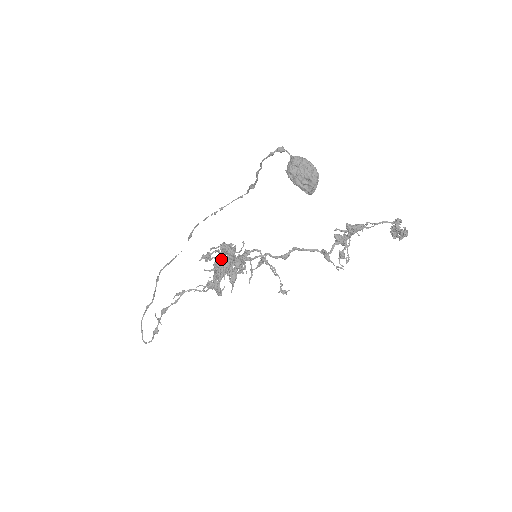
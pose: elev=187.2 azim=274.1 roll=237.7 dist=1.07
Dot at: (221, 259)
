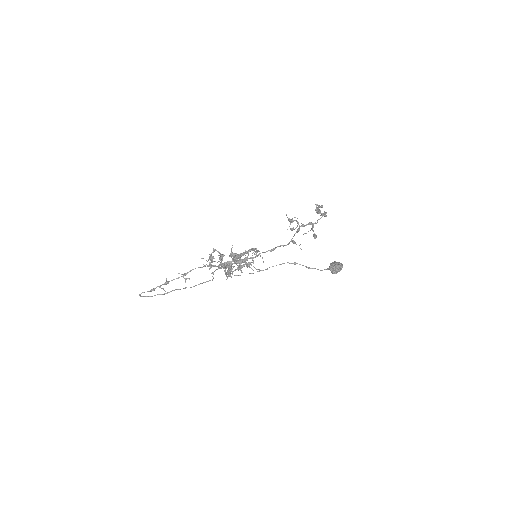
Dot at: (222, 257)
